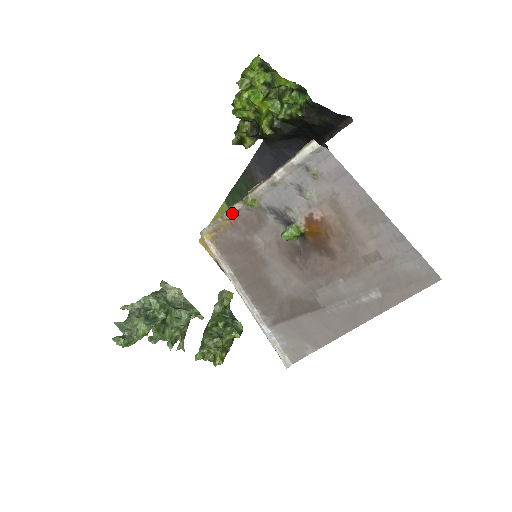
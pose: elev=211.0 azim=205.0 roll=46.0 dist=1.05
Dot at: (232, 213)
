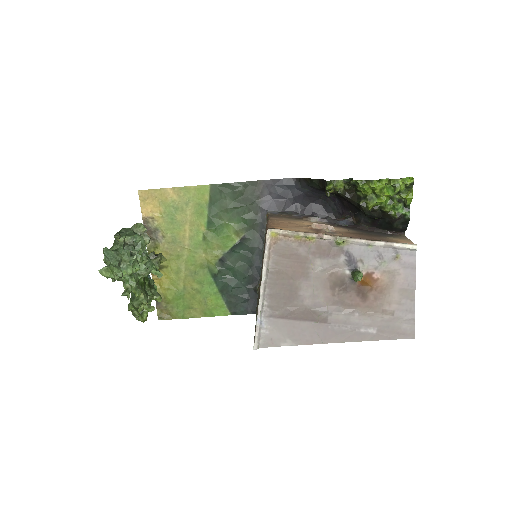
Dot at: (317, 237)
